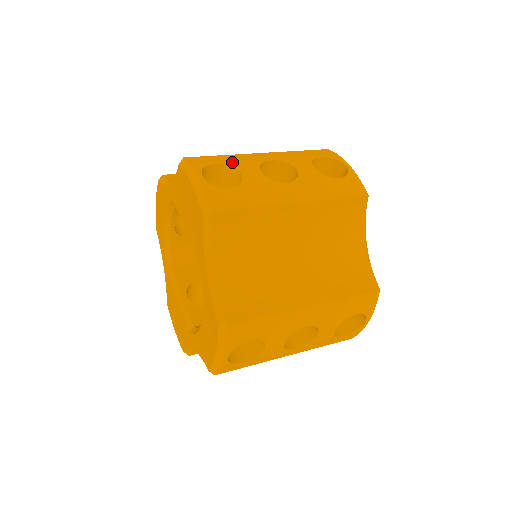
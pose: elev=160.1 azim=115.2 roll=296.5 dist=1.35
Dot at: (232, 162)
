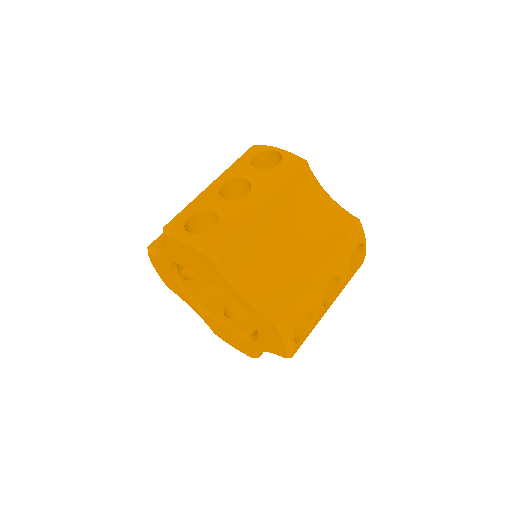
Dot at: (199, 207)
